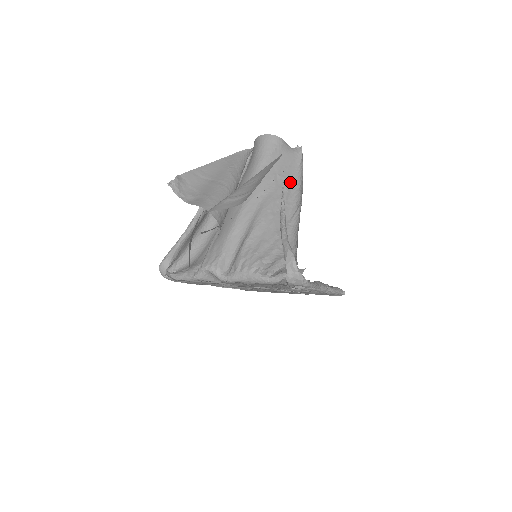
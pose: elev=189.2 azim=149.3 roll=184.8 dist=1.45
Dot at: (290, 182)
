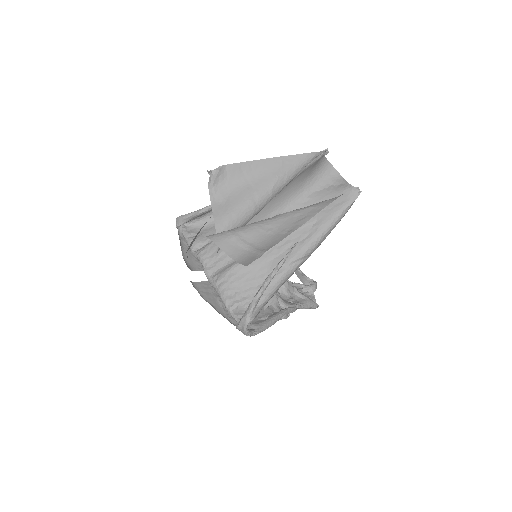
Dot at: (320, 224)
